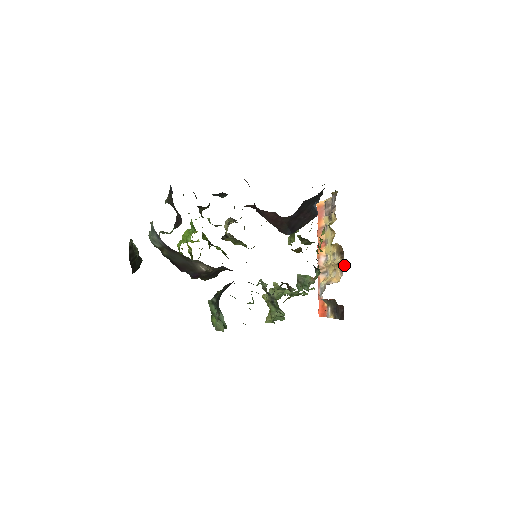
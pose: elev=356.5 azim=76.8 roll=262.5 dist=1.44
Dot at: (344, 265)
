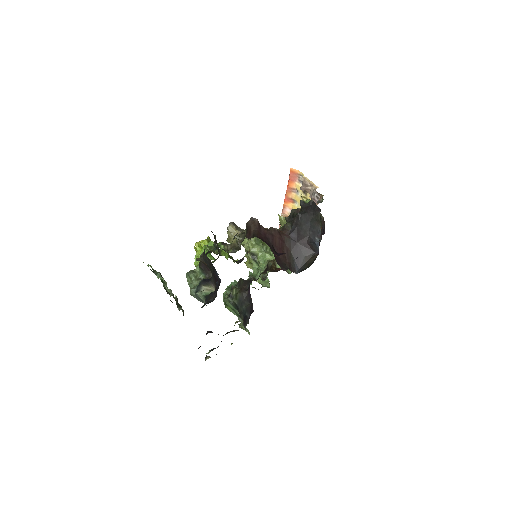
Dot at: occluded
